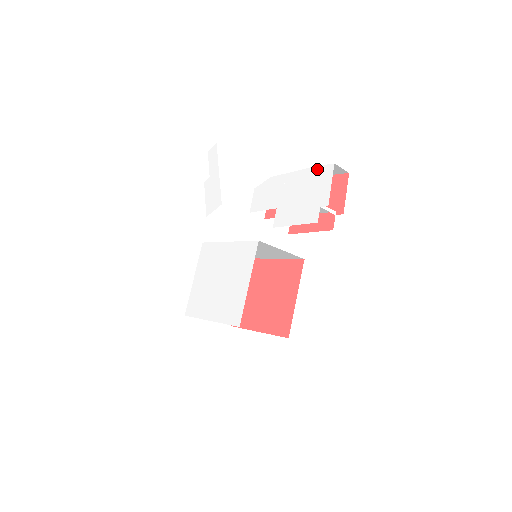
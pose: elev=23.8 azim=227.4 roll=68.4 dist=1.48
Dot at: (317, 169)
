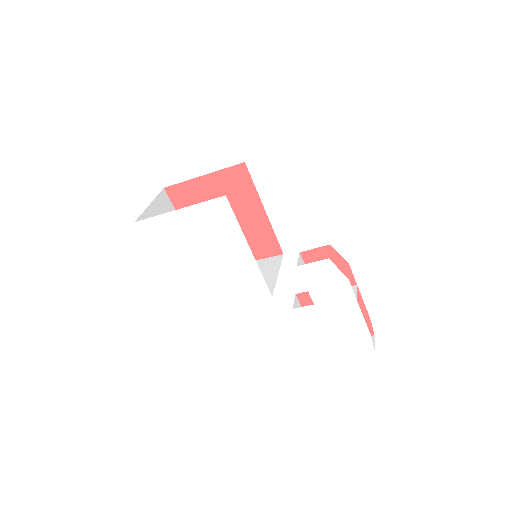
Dot at: (367, 337)
